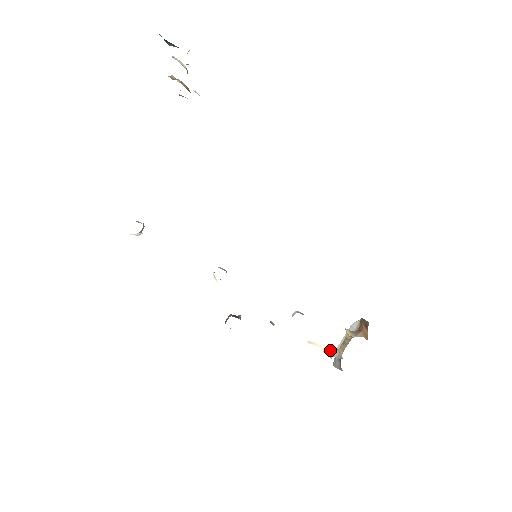
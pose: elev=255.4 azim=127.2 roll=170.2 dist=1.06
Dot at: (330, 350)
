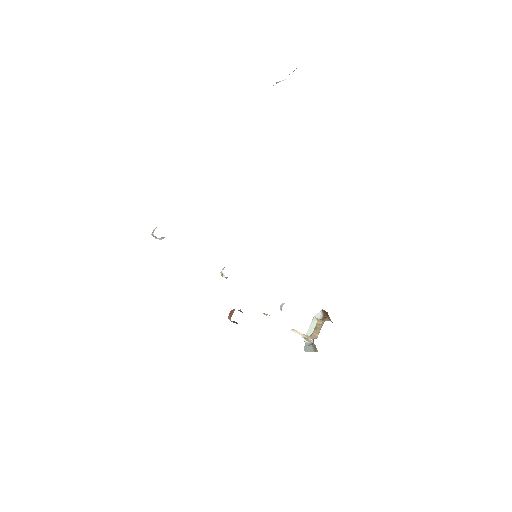
Dot at: (307, 335)
